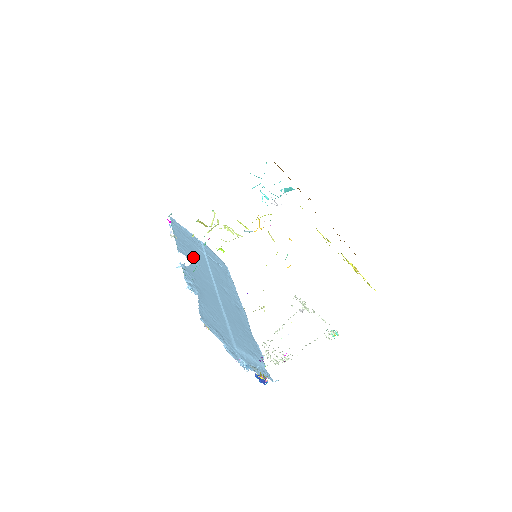
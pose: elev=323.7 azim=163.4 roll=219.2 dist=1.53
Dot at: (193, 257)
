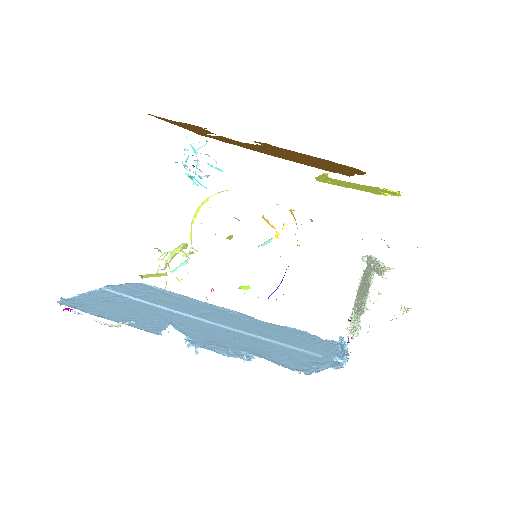
Dot at: (155, 319)
